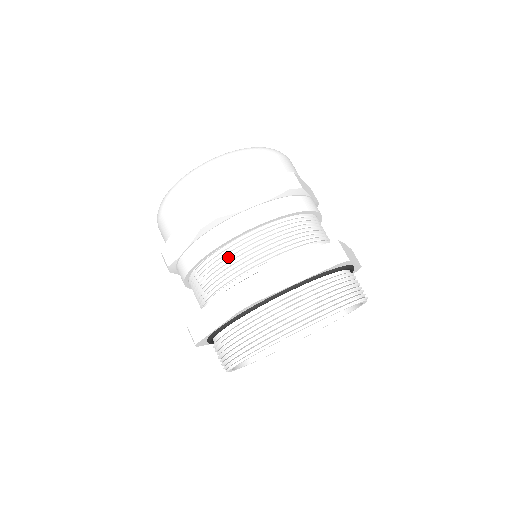
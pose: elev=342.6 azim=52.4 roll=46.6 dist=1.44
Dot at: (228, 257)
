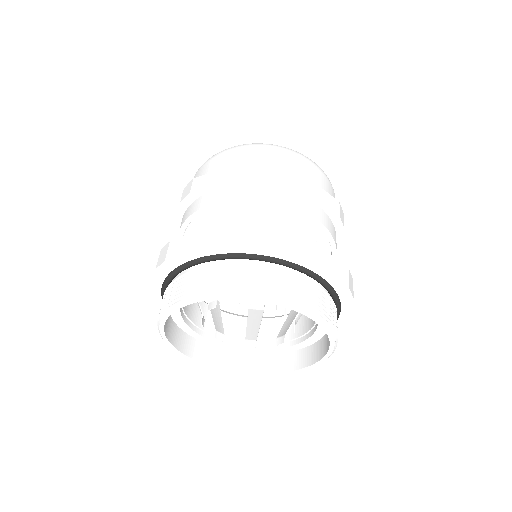
Dot at: (263, 213)
